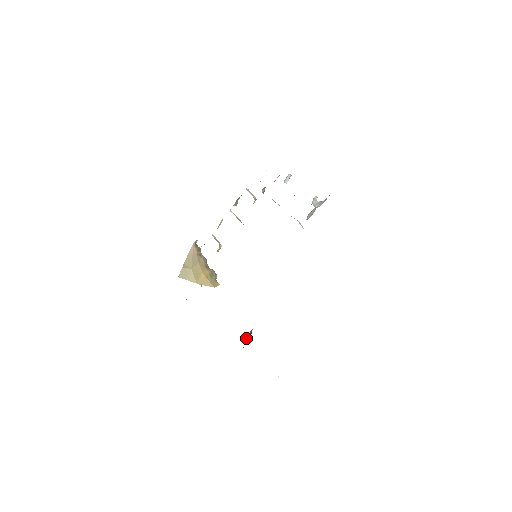
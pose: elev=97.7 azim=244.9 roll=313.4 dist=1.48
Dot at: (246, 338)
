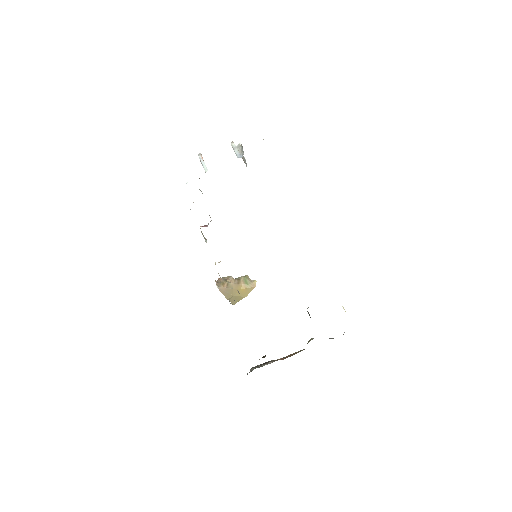
Dot at: occluded
